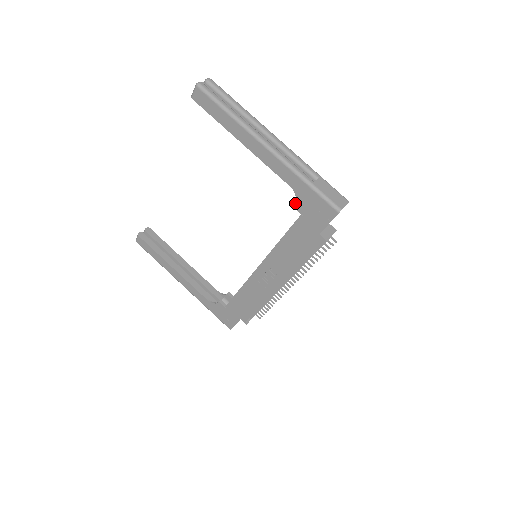
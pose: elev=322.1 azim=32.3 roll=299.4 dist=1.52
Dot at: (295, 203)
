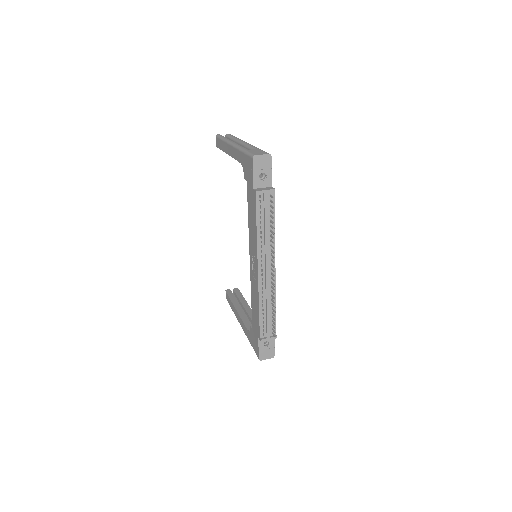
Dot at: (244, 174)
